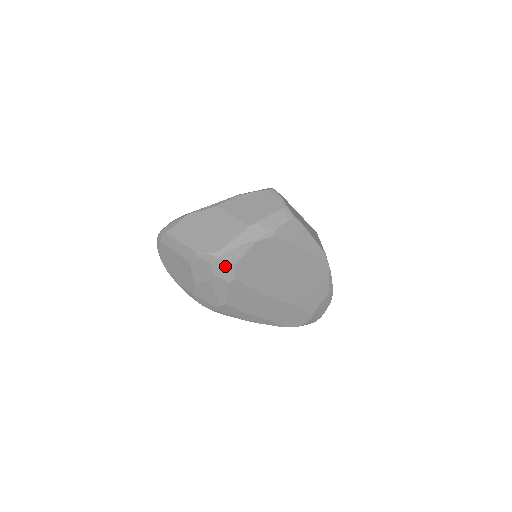
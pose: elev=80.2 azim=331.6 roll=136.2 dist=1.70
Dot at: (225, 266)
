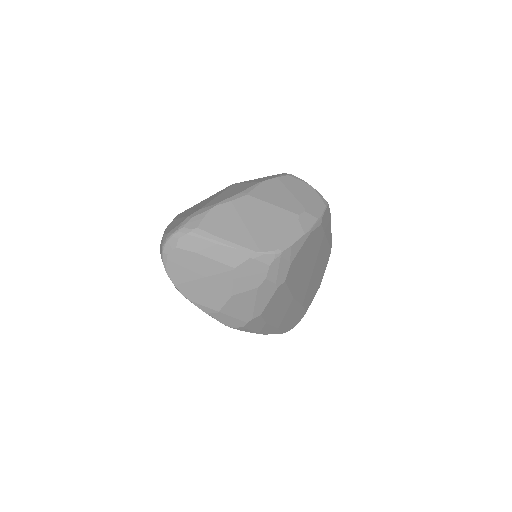
Dot at: (282, 266)
